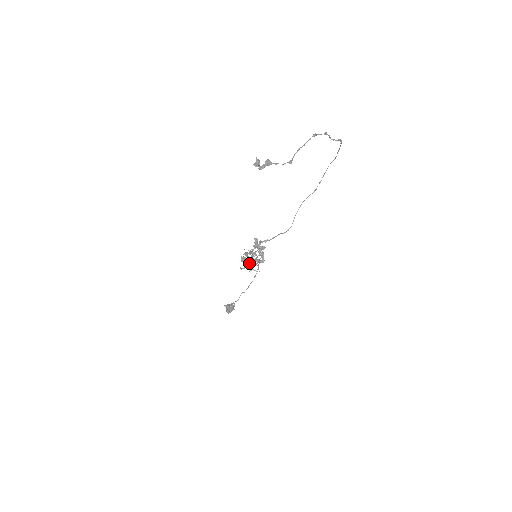
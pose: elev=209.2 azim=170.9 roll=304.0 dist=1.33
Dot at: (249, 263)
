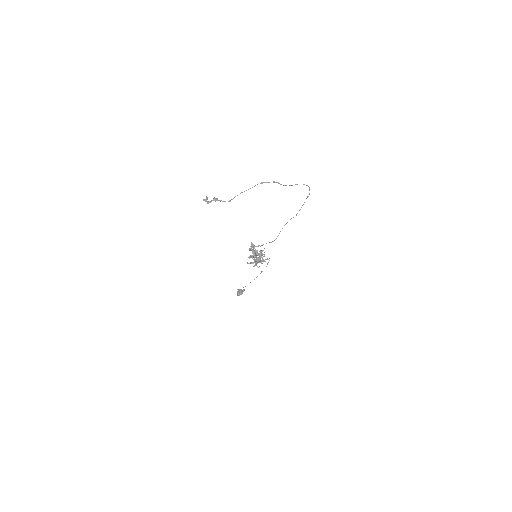
Dot at: (255, 260)
